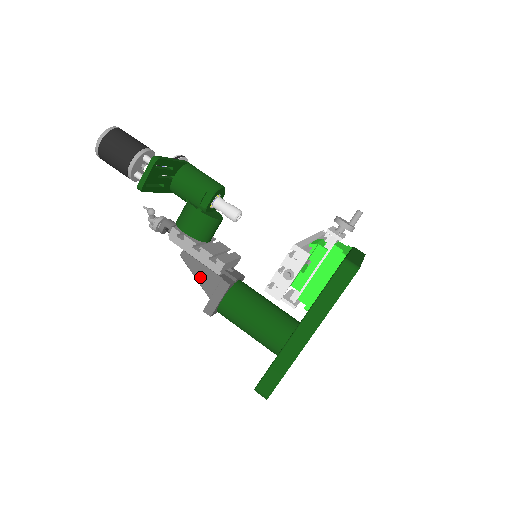
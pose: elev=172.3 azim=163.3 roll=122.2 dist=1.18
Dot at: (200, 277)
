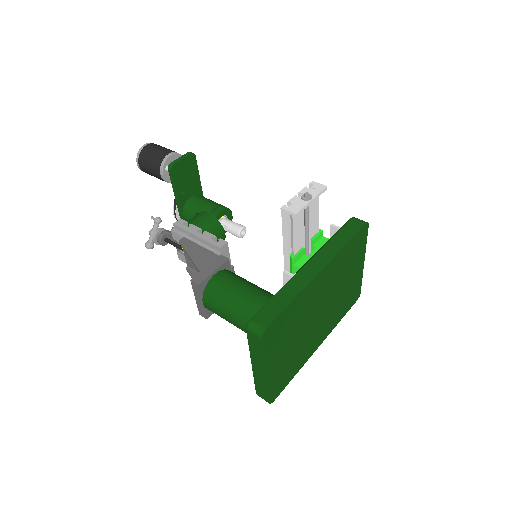
Dot at: (196, 256)
